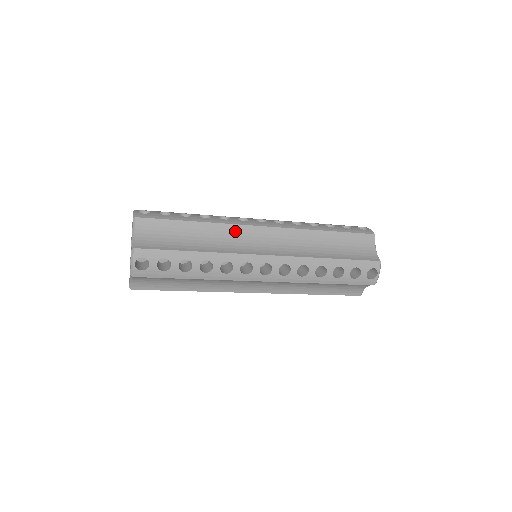
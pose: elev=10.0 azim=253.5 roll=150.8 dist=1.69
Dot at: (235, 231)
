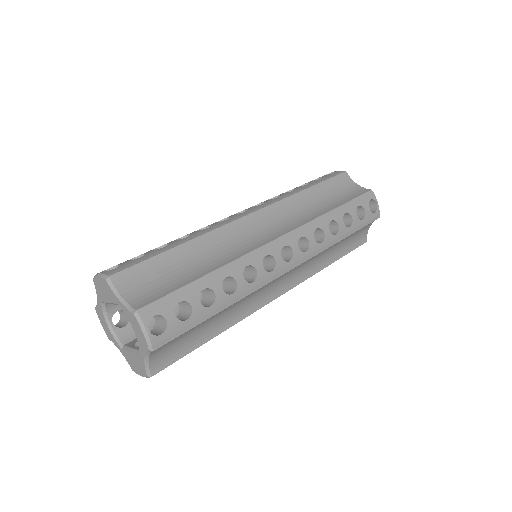
Dot at: (259, 289)
